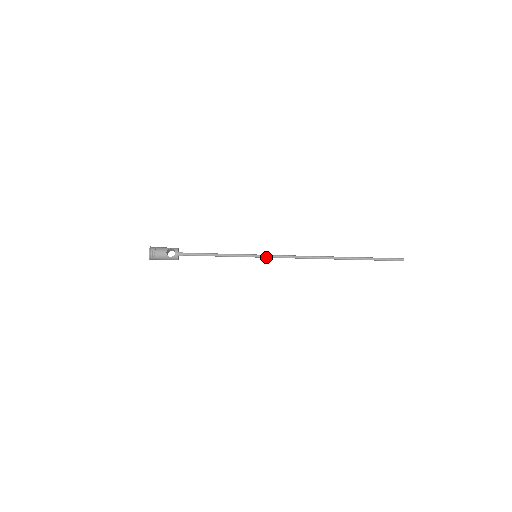
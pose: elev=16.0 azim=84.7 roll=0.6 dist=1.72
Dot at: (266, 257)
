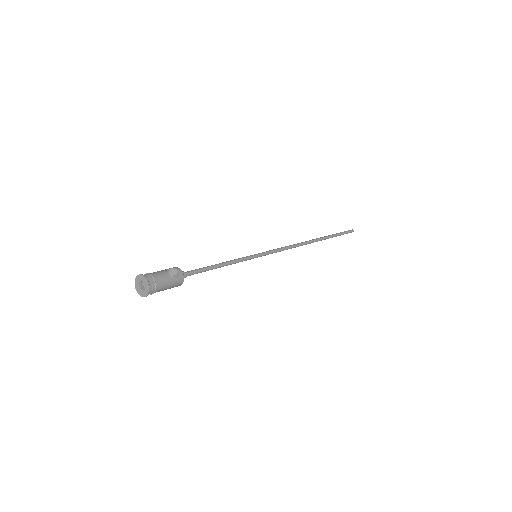
Dot at: (265, 254)
